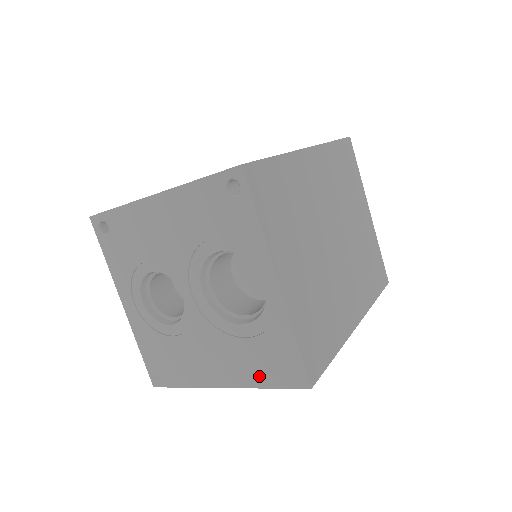
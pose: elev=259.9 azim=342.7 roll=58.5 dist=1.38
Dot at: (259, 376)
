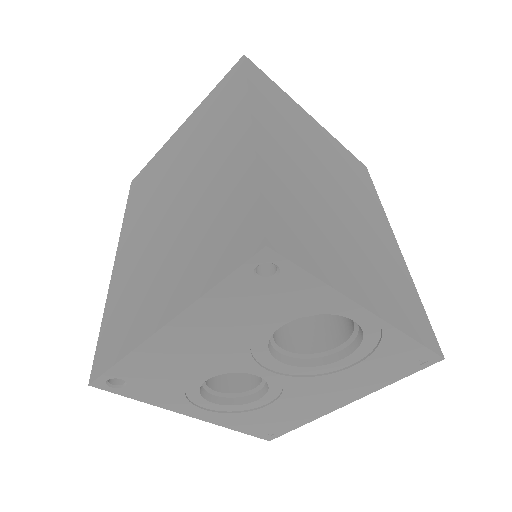
Dot at: (383, 380)
